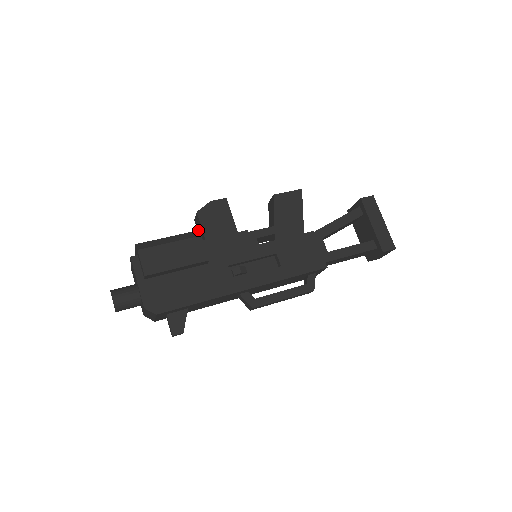
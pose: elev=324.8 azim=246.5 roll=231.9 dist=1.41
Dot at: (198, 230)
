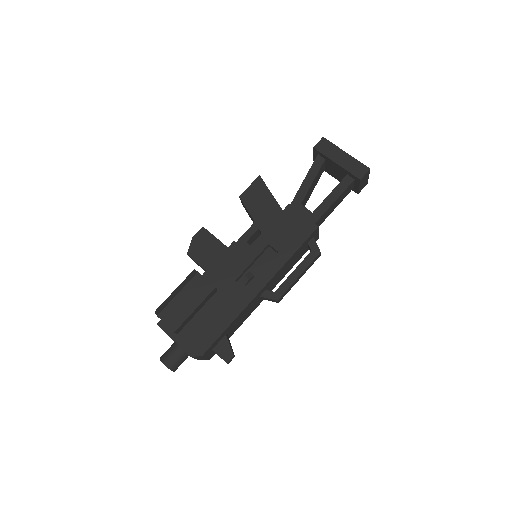
Dot at: occluded
